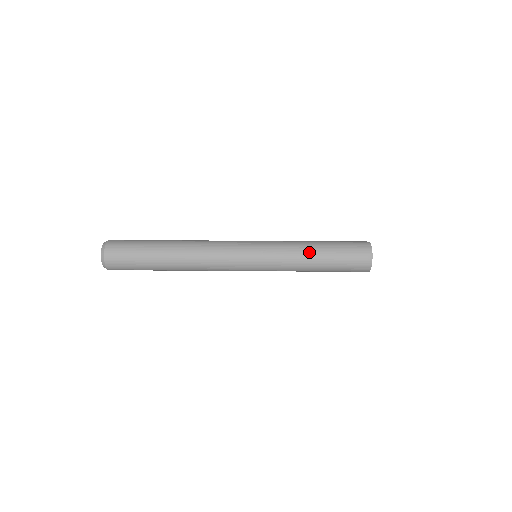
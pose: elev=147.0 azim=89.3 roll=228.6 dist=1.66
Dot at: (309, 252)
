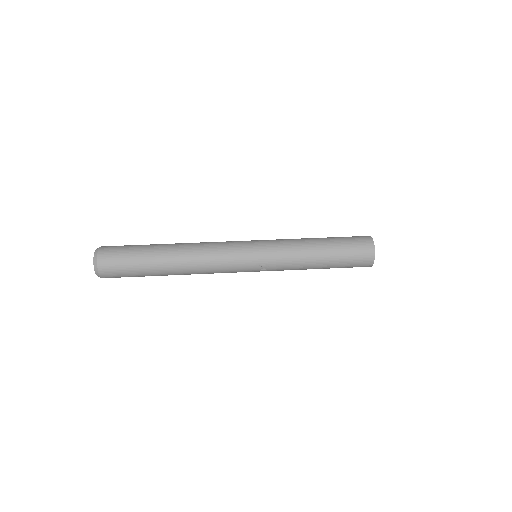
Dot at: (311, 264)
